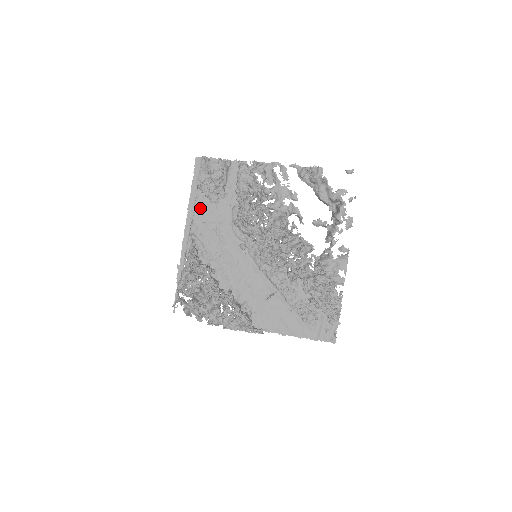
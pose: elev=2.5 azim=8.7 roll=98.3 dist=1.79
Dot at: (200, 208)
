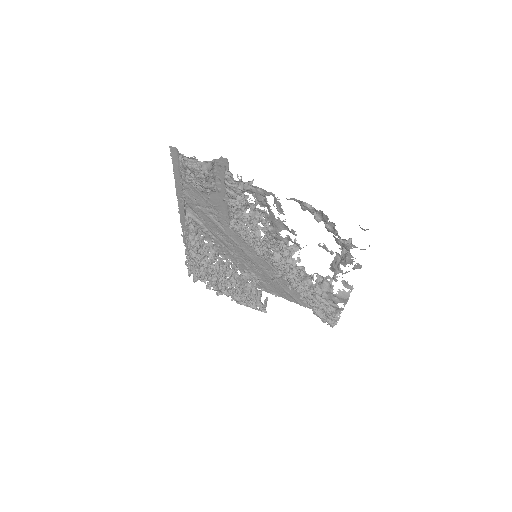
Dot at: (190, 194)
